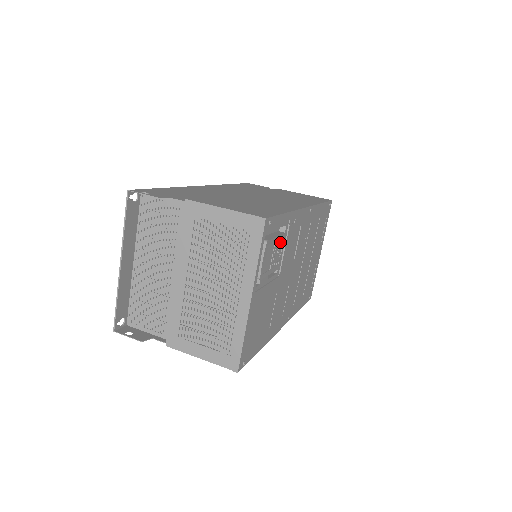
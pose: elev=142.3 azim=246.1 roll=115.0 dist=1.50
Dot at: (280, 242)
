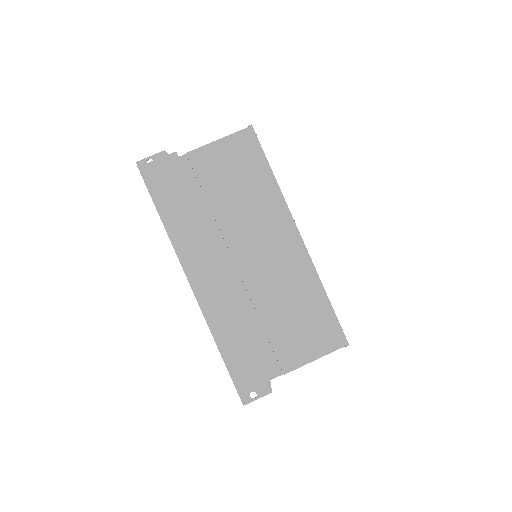
Dot at: occluded
